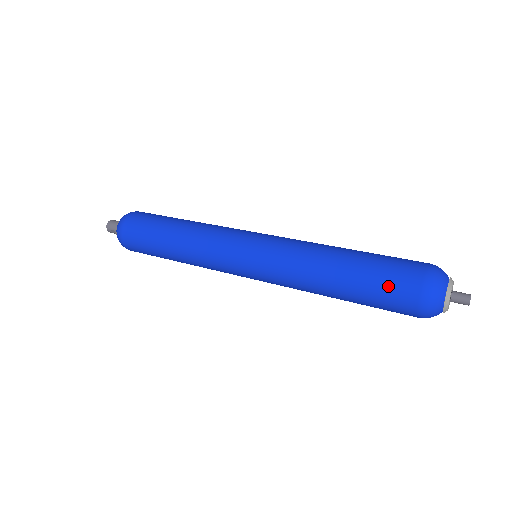
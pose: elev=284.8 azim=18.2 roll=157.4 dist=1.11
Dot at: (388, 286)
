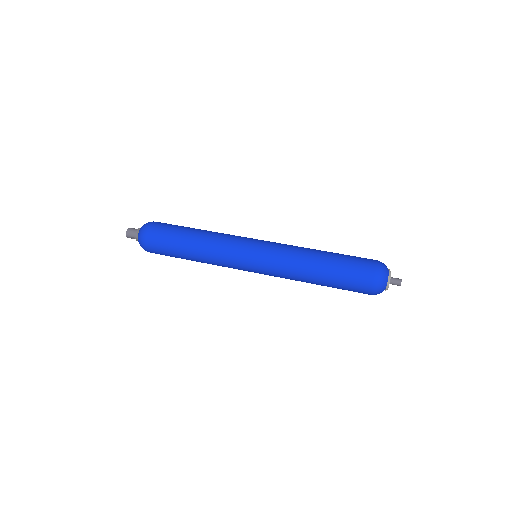
Dot at: (353, 278)
